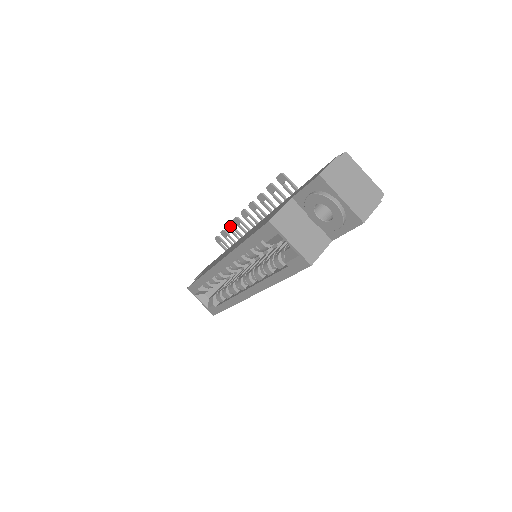
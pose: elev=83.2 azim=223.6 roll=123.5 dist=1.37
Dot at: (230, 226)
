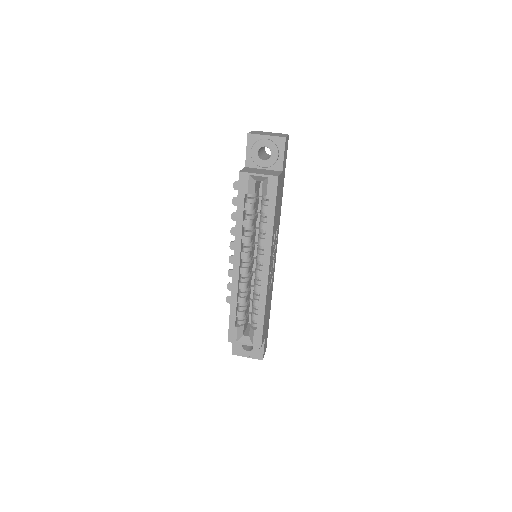
Dot at: (230, 271)
